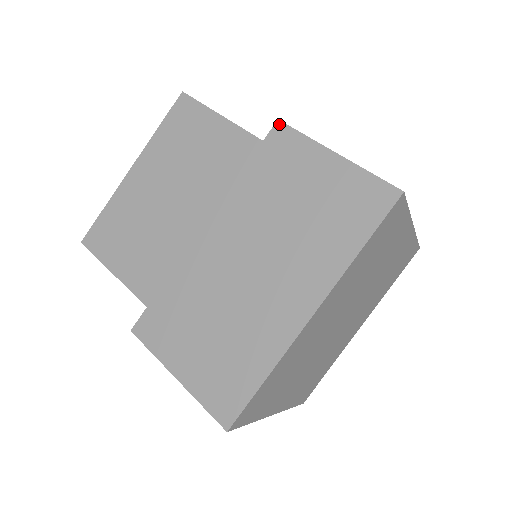
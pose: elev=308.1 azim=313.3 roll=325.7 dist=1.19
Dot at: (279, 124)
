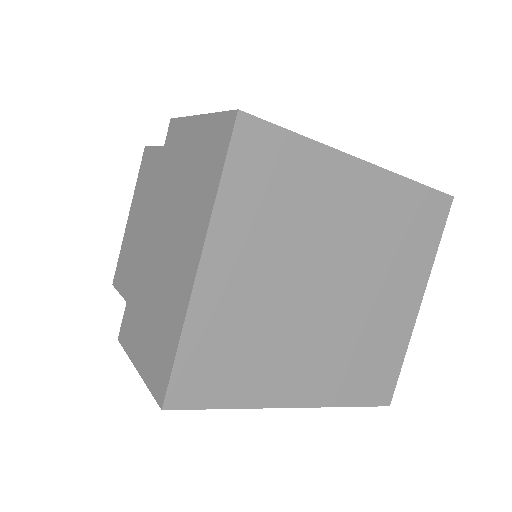
Dot at: occluded
